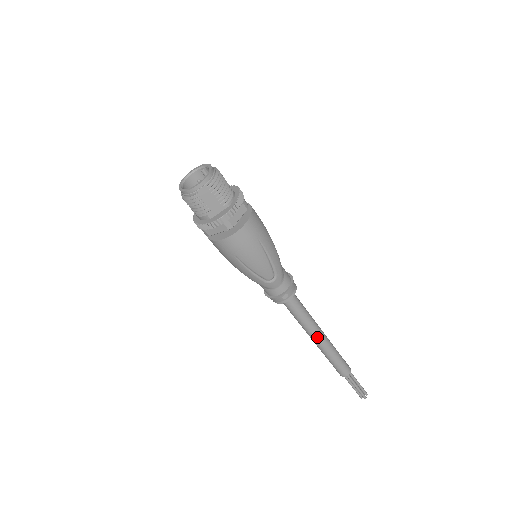
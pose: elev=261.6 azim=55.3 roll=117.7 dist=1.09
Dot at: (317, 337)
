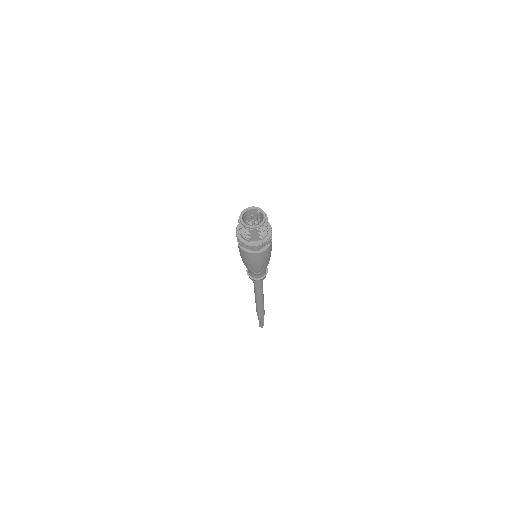
Dot at: (259, 298)
